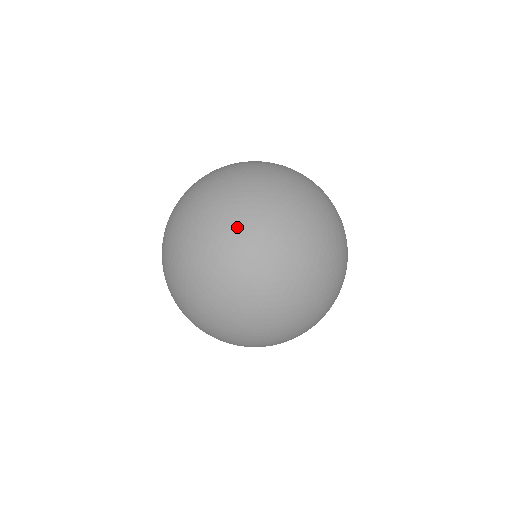
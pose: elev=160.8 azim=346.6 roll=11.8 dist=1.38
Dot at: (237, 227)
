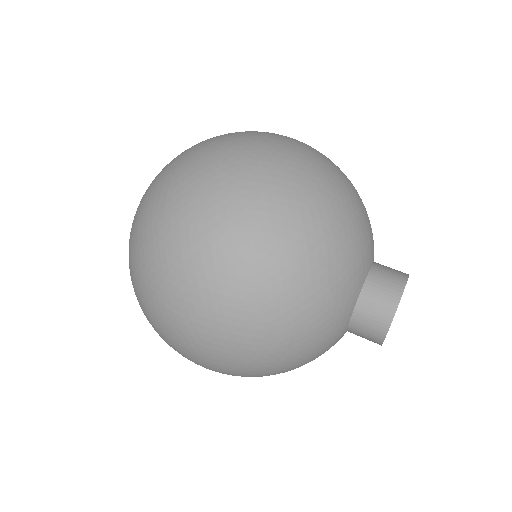
Dot at: occluded
